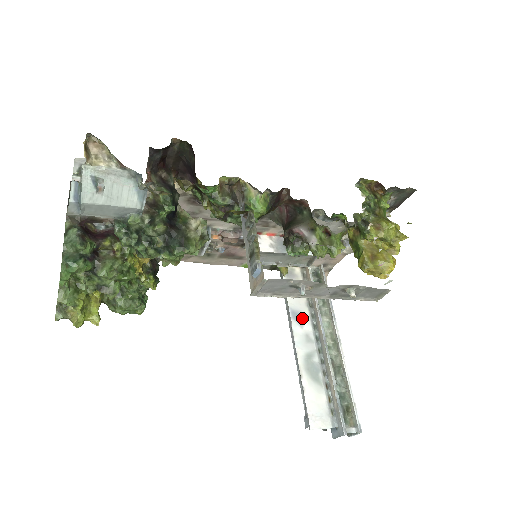
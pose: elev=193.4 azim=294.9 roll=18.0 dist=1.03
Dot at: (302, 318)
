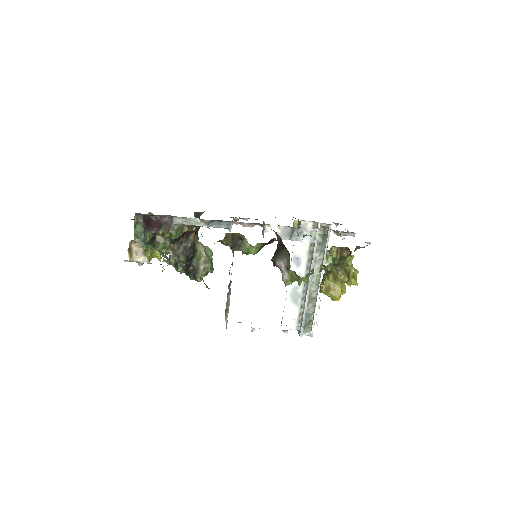
Dot at: (300, 262)
